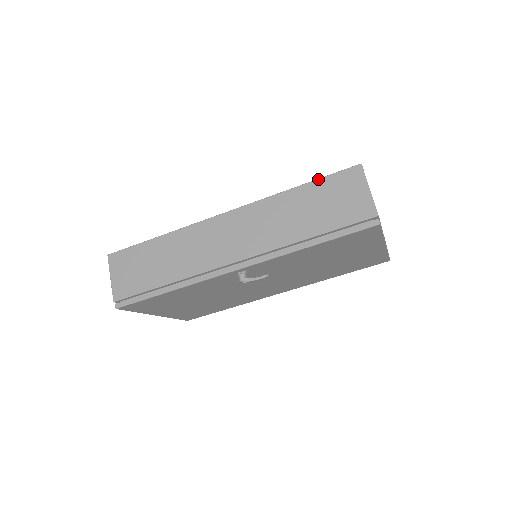
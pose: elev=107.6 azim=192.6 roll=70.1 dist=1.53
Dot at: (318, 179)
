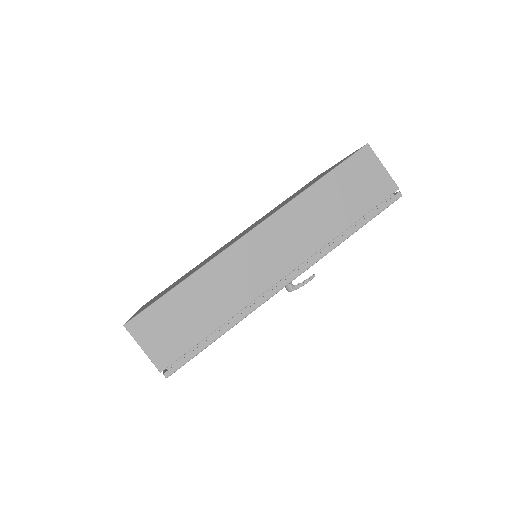
Dot at: (335, 168)
